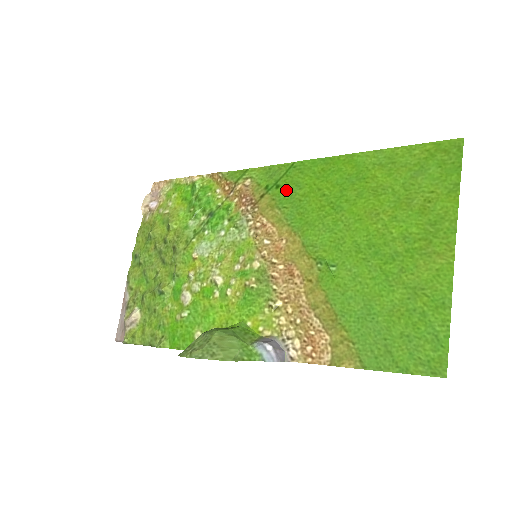
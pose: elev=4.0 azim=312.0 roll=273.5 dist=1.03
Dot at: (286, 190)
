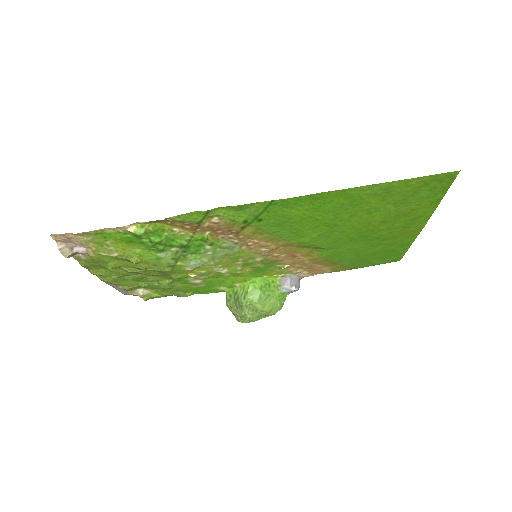
Dot at: (272, 222)
